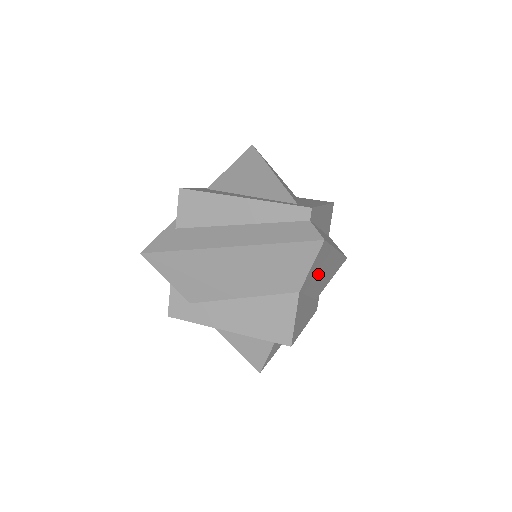
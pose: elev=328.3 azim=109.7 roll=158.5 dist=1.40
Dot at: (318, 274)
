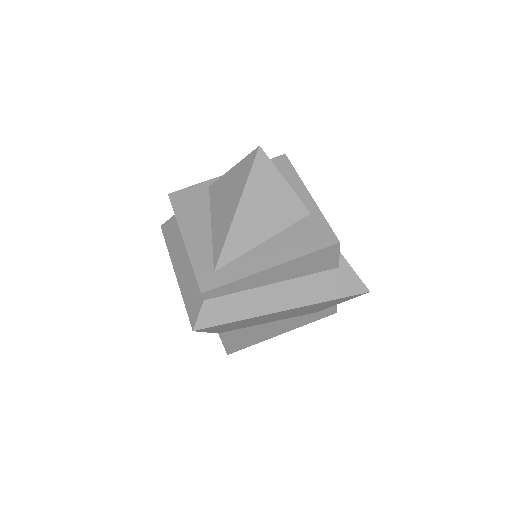
Dot at: (256, 321)
